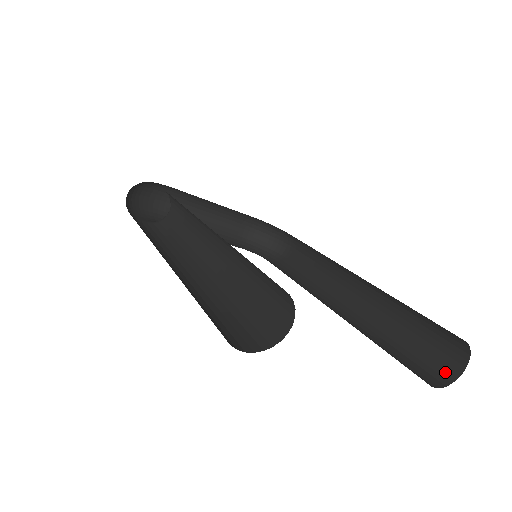
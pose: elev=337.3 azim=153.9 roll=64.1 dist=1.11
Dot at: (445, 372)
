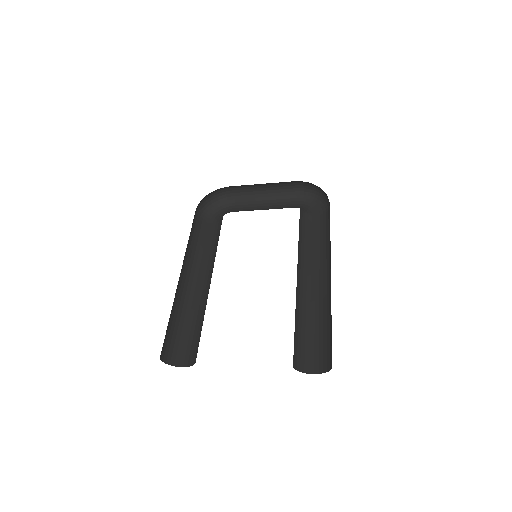
Dot at: (329, 363)
